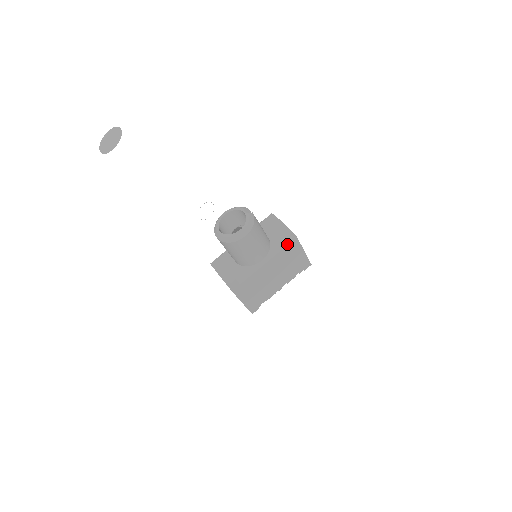
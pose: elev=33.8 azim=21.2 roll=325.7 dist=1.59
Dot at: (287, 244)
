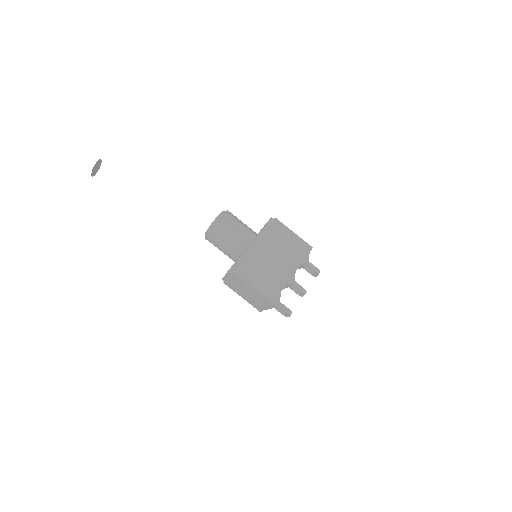
Dot at: (269, 225)
